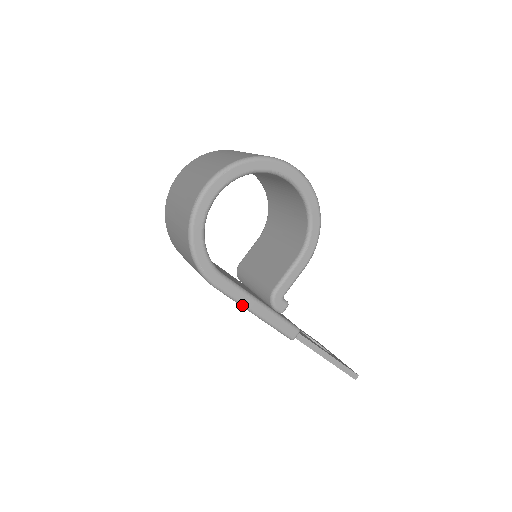
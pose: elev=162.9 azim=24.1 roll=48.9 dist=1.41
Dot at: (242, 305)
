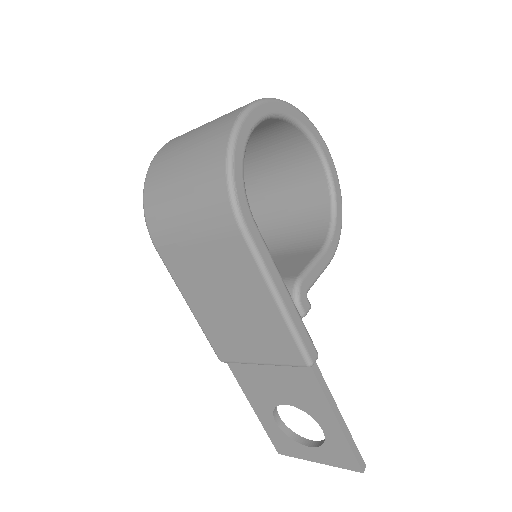
Dot at: (267, 277)
